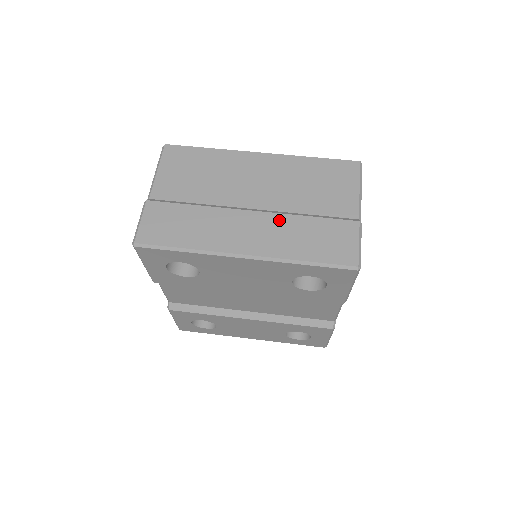
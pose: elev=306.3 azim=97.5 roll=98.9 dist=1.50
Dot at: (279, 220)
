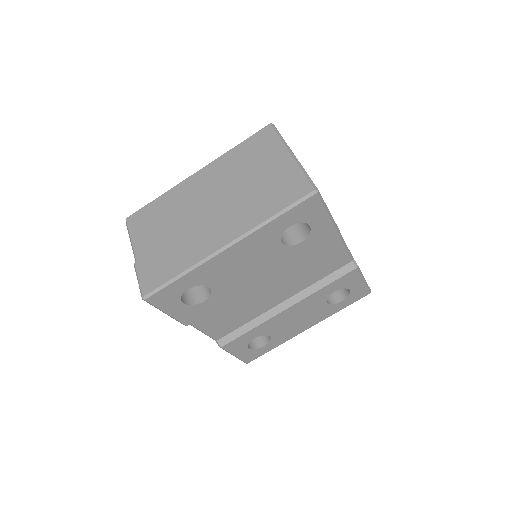
Dot at: (236, 204)
